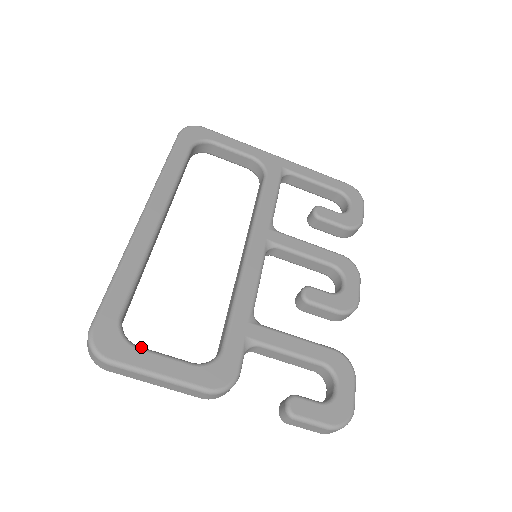
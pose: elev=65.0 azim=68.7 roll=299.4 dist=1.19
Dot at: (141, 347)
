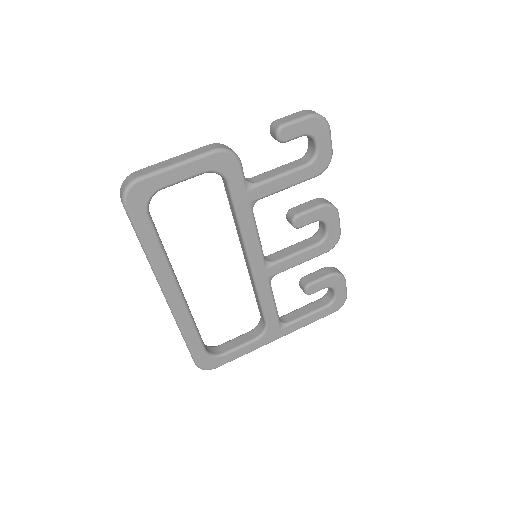
Dot at: occluded
